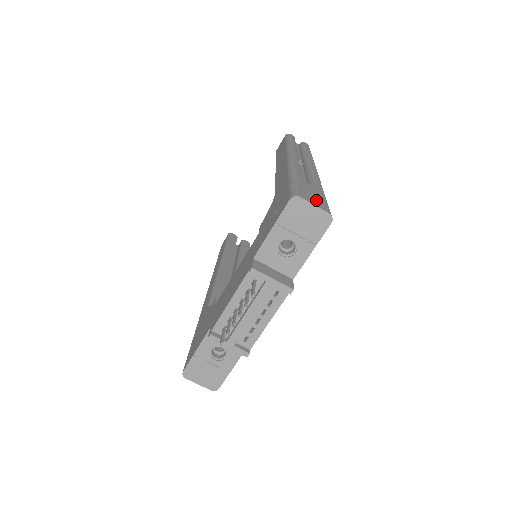
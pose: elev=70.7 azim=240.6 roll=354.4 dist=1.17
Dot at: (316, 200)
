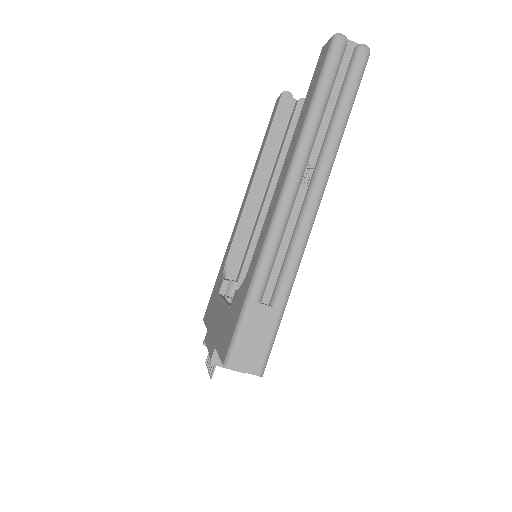
Dot at: (253, 354)
